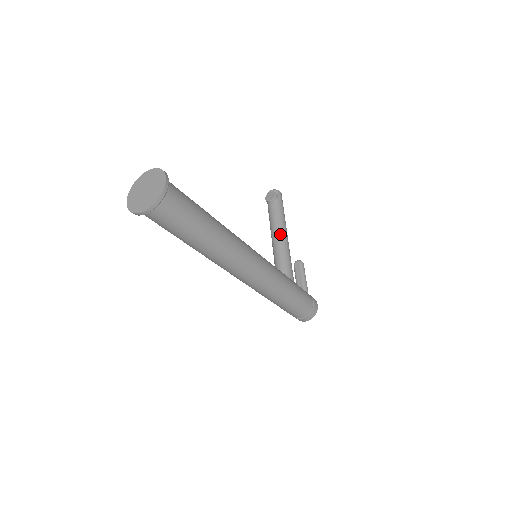
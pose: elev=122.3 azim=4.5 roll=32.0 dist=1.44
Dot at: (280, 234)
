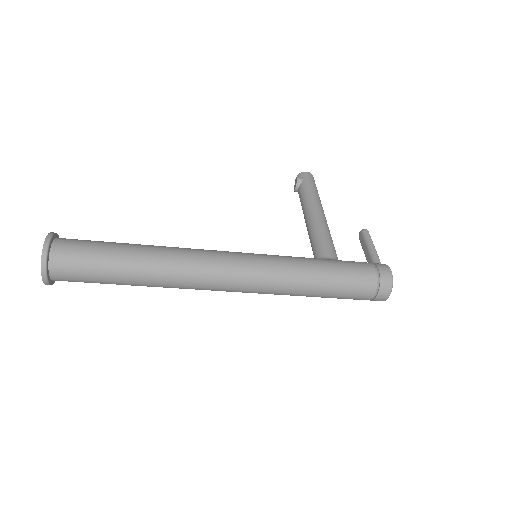
Dot at: (308, 216)
